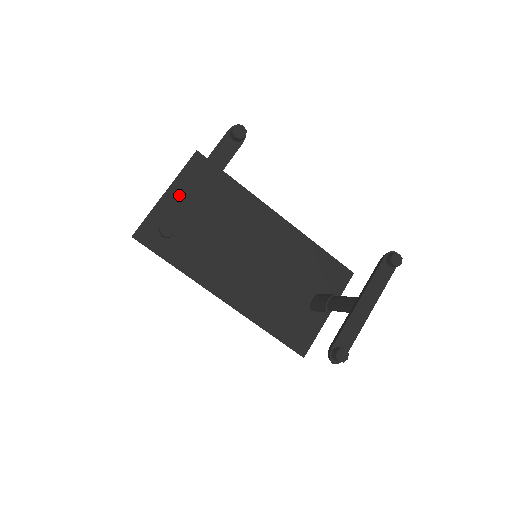
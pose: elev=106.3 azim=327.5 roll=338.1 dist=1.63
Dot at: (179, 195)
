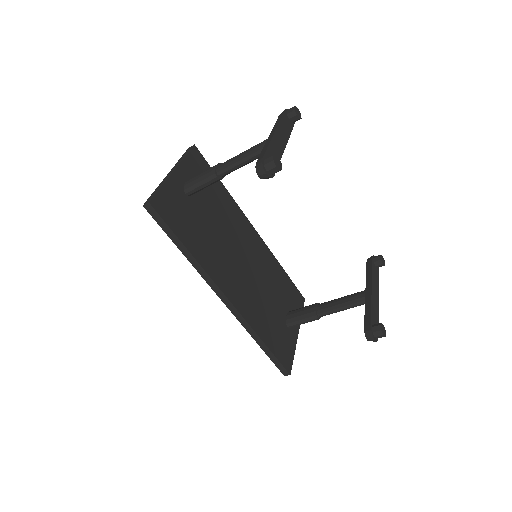
Dot at: (270, 141)
